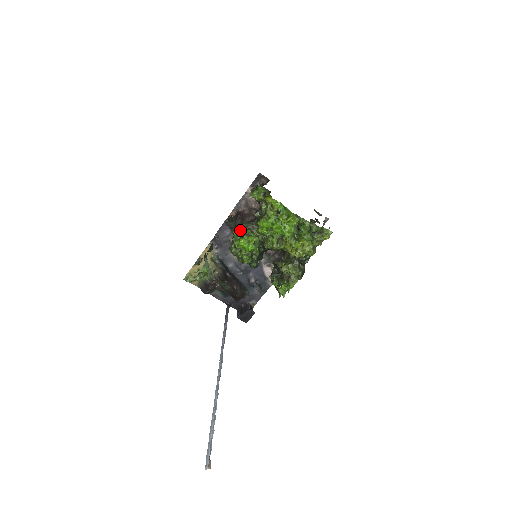
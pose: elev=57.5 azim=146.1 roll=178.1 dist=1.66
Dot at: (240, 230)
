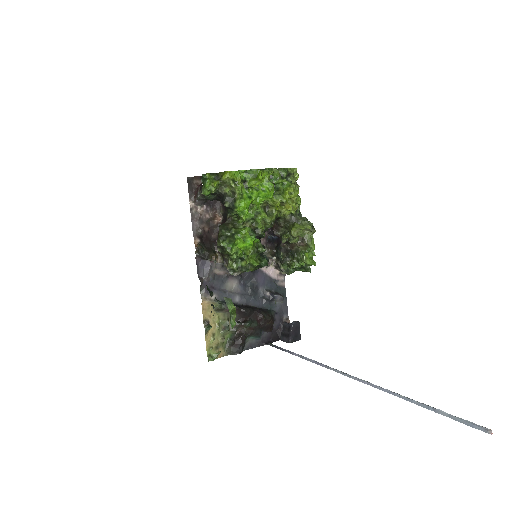
Dot at: (225, 237)
